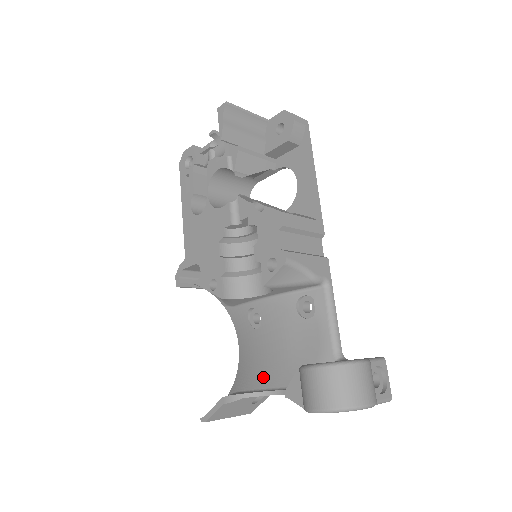
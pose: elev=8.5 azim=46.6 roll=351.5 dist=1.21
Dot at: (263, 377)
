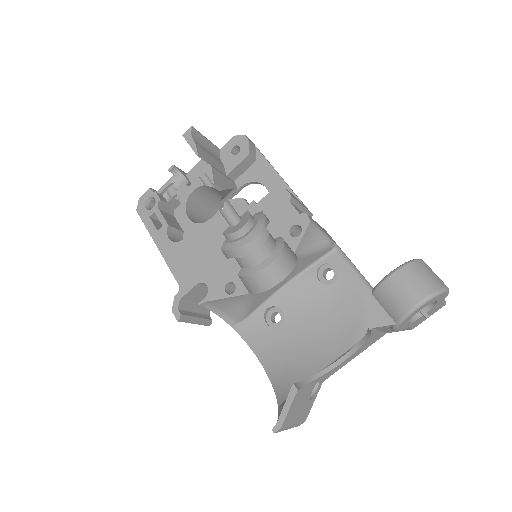
Dot at: (311, 364)
